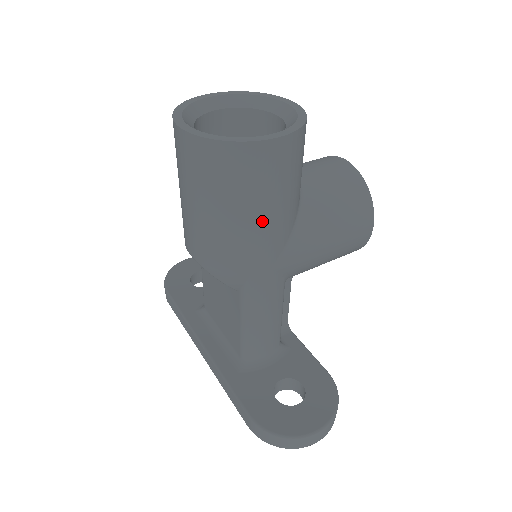
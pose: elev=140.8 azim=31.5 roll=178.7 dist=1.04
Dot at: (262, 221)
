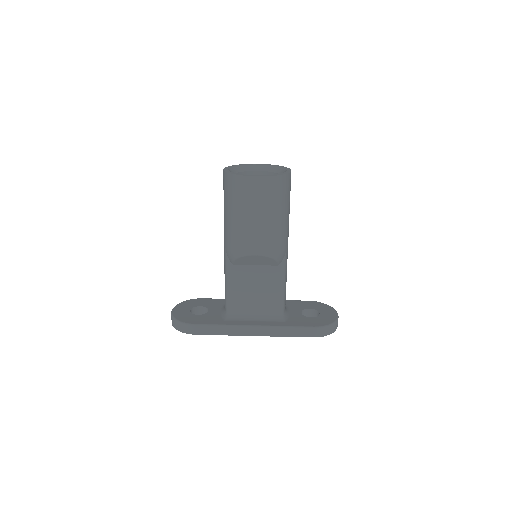
Dot at: occluded
